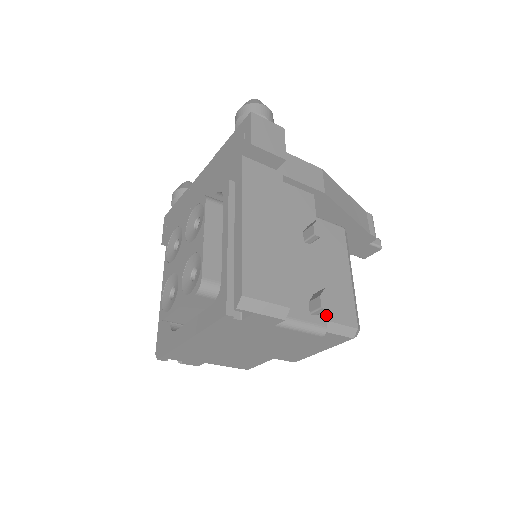
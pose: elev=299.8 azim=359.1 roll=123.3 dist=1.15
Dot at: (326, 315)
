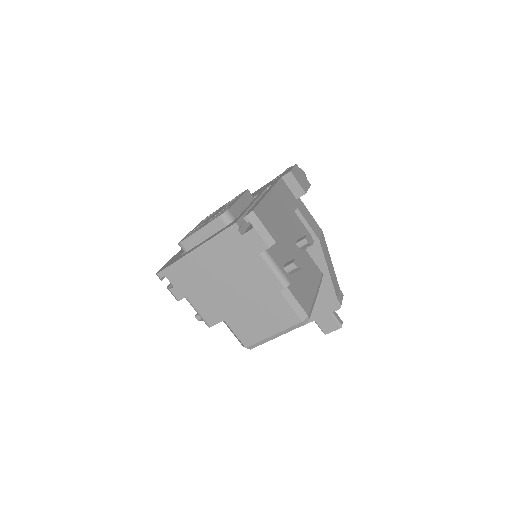
Dot at: (291, 289)
